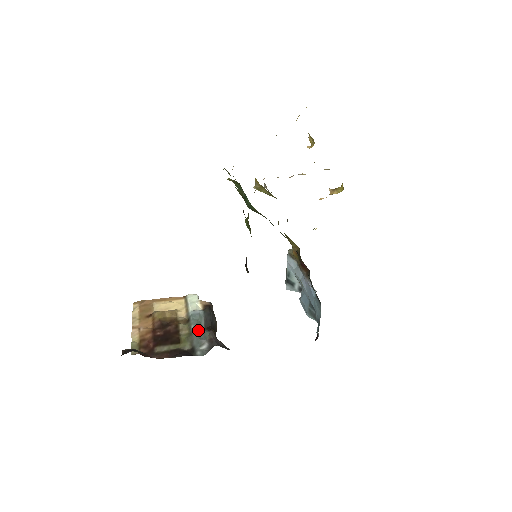
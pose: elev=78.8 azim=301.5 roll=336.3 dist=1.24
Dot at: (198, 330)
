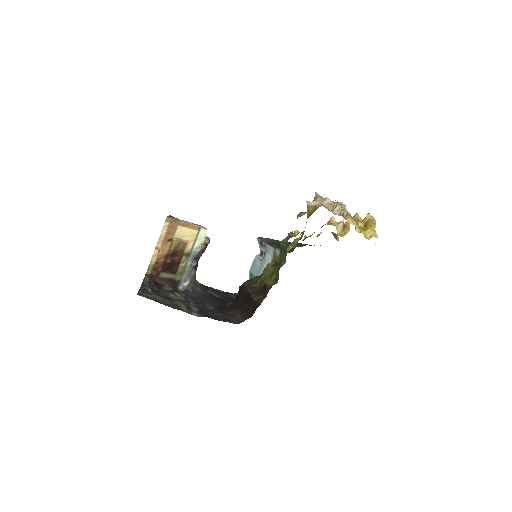
Dot at: (190, 269)
